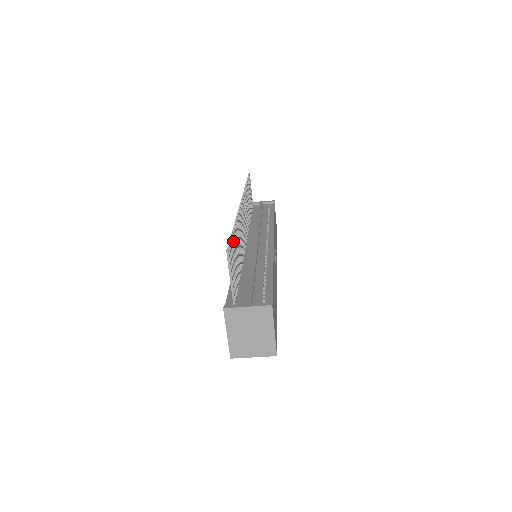
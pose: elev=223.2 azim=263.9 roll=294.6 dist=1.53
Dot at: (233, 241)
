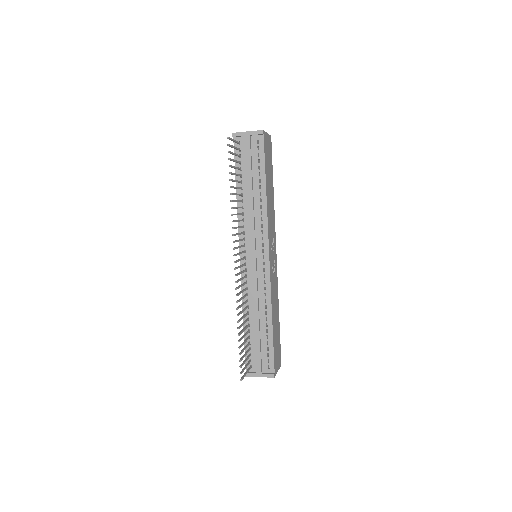
Dot at: occluded
